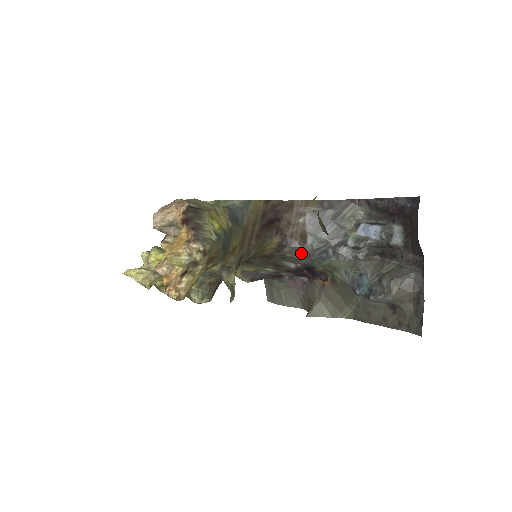
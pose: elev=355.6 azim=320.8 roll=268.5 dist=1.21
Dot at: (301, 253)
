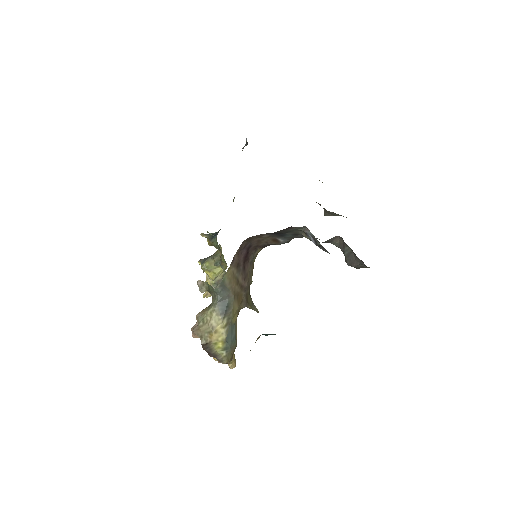
Dot at: occluded
